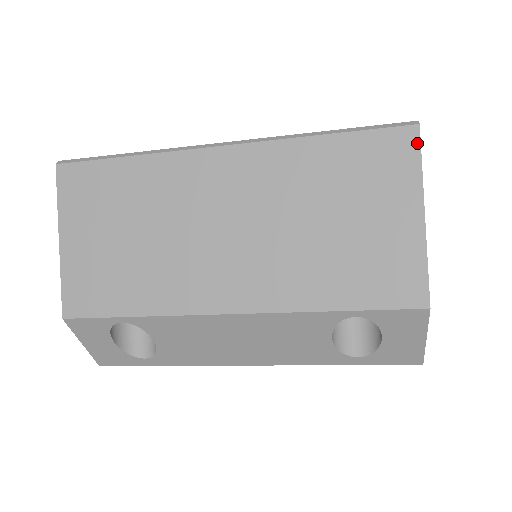
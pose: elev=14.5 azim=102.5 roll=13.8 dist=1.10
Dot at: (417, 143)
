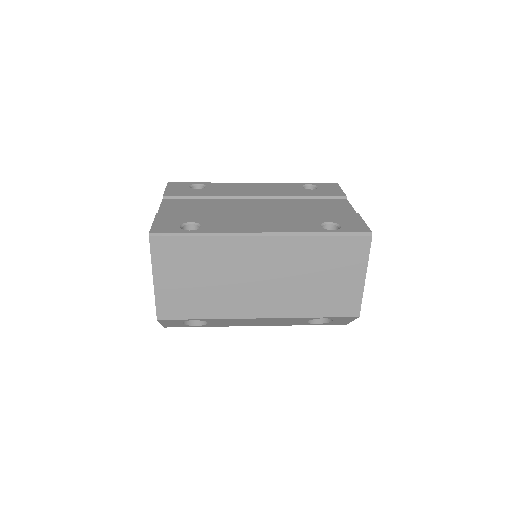
Dot at: (369, 245)
